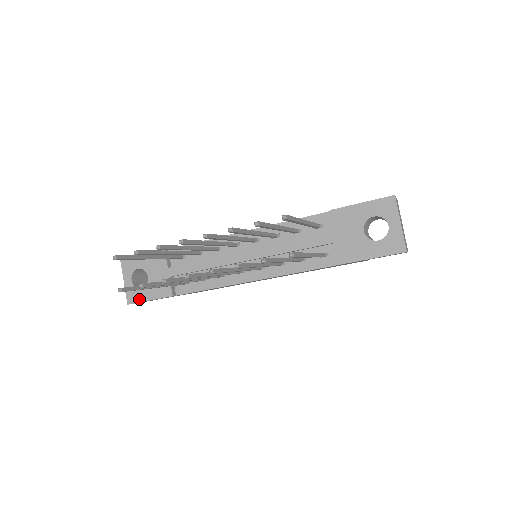
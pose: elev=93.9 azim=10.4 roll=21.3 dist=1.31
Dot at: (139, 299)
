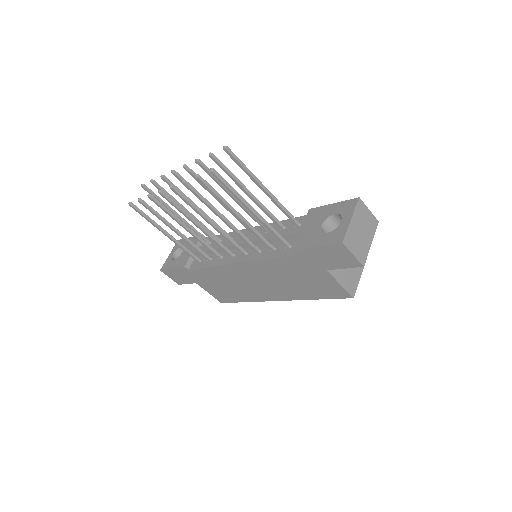
Dot at: (168, 267)
